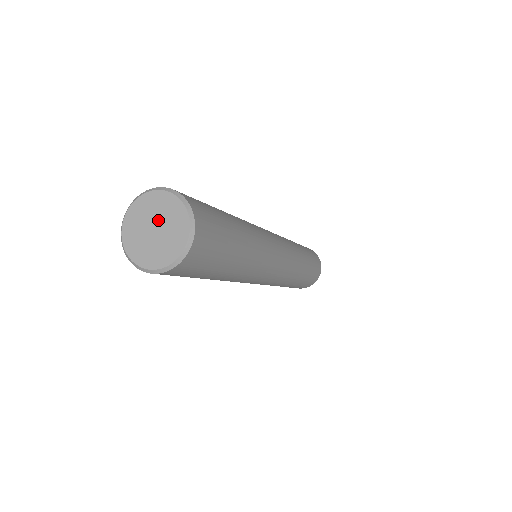
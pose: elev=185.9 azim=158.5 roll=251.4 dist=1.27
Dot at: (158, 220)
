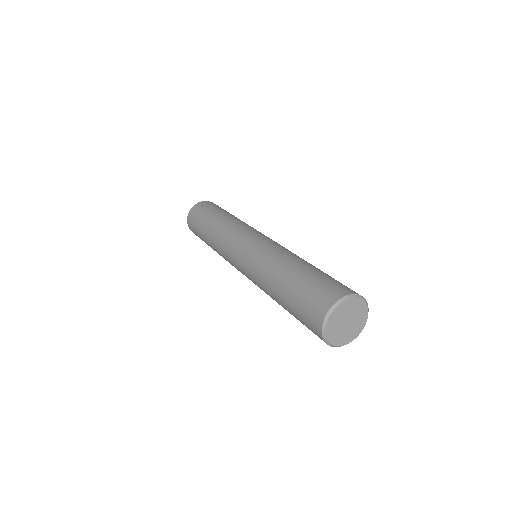
Dot at: (352, 318)
